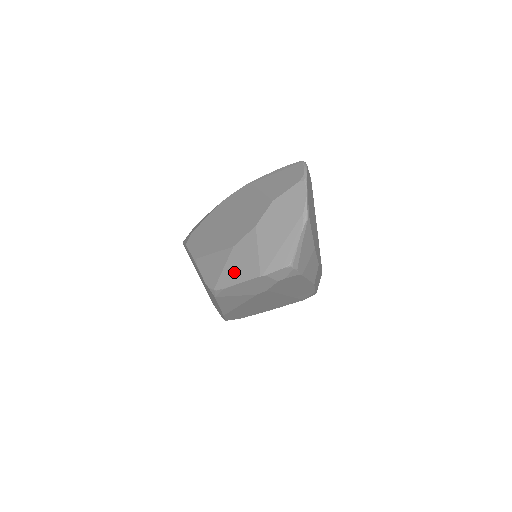
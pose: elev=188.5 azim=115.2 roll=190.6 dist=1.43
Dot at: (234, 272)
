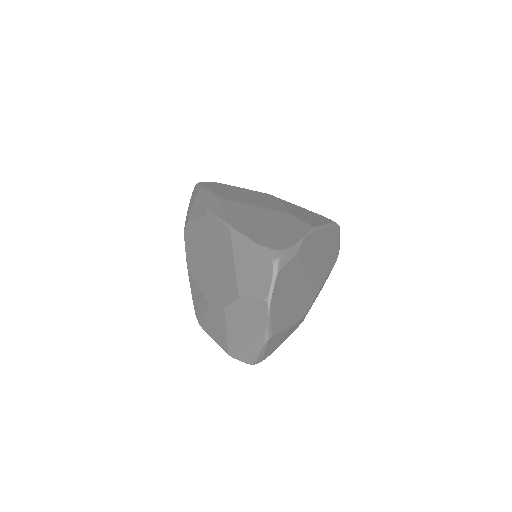
Dot at: (210, 328)
